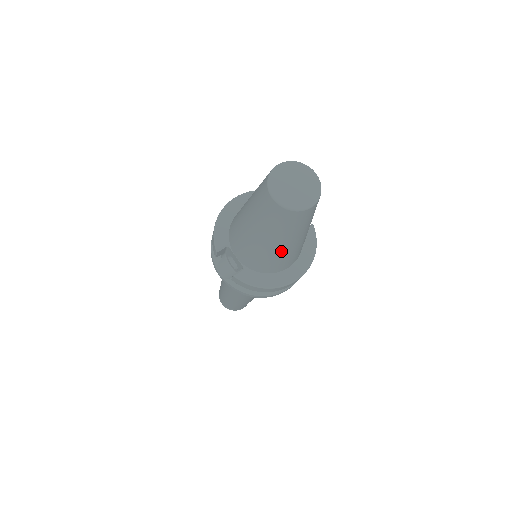
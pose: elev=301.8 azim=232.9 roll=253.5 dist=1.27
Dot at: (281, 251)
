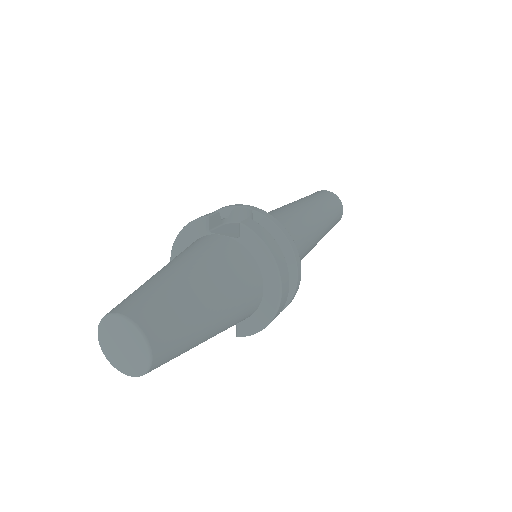
Dot at: (220, 330)
